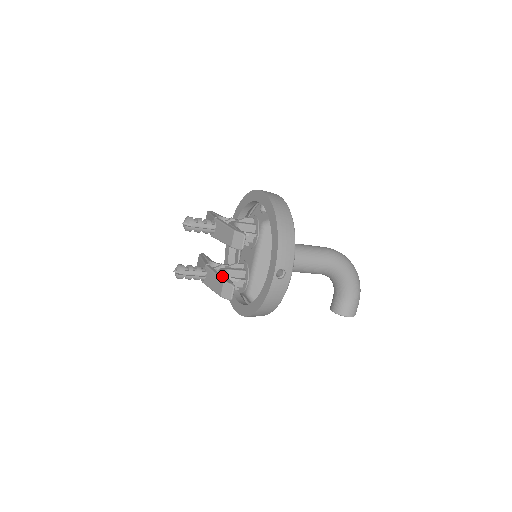
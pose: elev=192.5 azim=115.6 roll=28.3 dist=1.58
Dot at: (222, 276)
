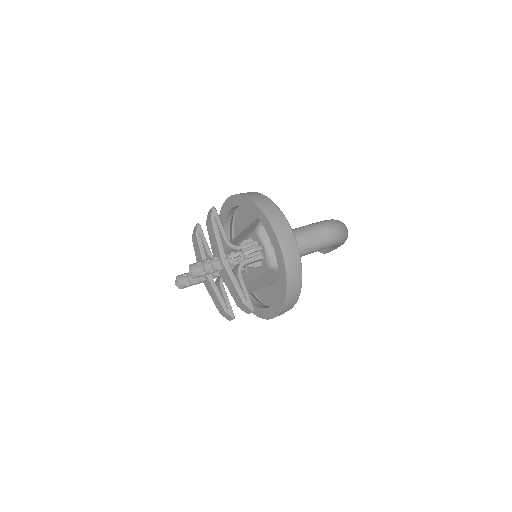
Dot at: (223, 300)
